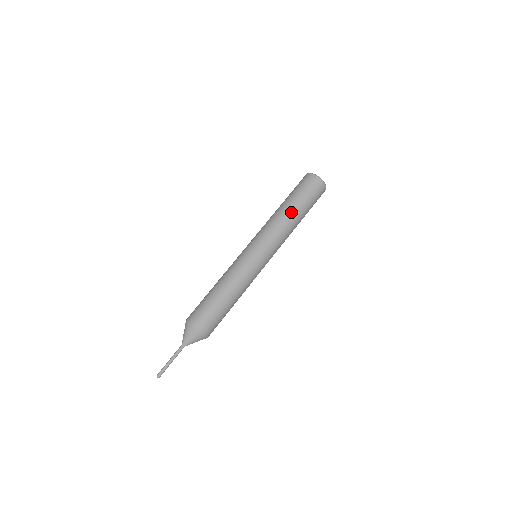
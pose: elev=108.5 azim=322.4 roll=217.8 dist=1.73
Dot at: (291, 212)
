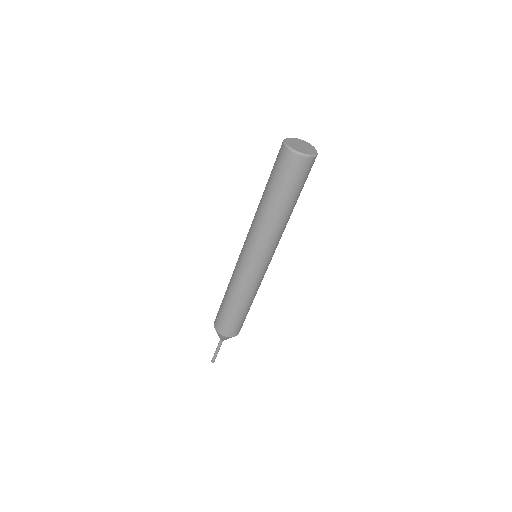
Dot at: occluded
